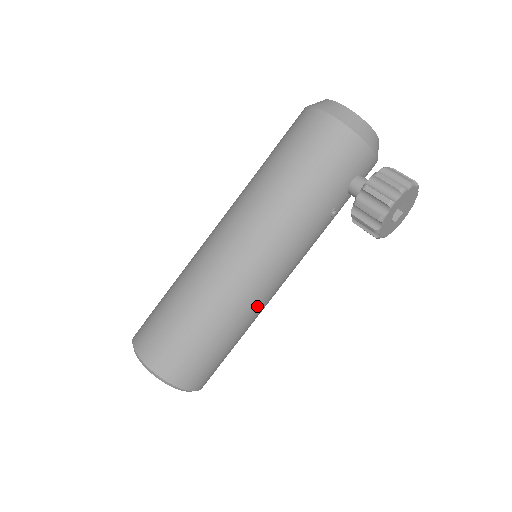
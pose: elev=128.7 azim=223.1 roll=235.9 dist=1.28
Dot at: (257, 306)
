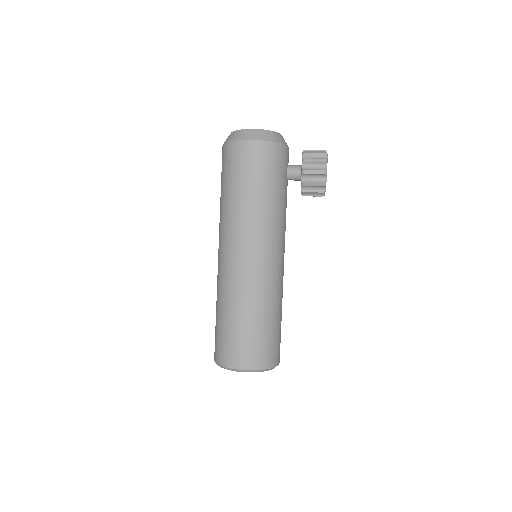
Dot at: (282, 284)
